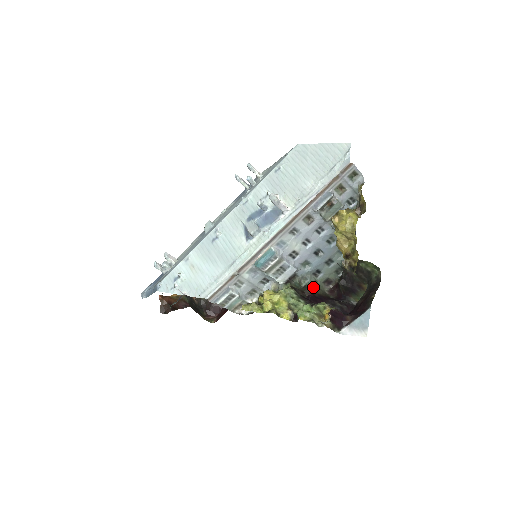
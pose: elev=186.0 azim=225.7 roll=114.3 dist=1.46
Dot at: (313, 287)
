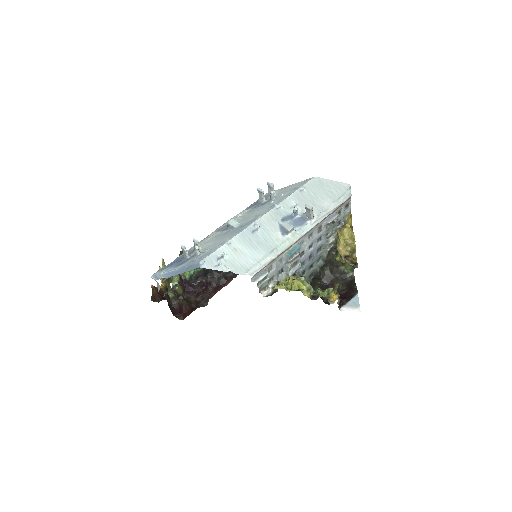
Dot at: occluded
